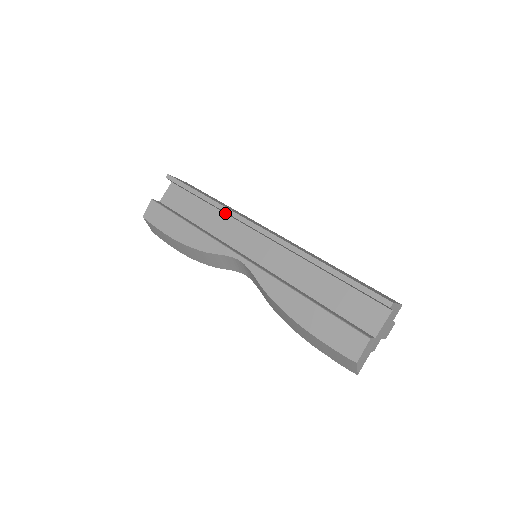
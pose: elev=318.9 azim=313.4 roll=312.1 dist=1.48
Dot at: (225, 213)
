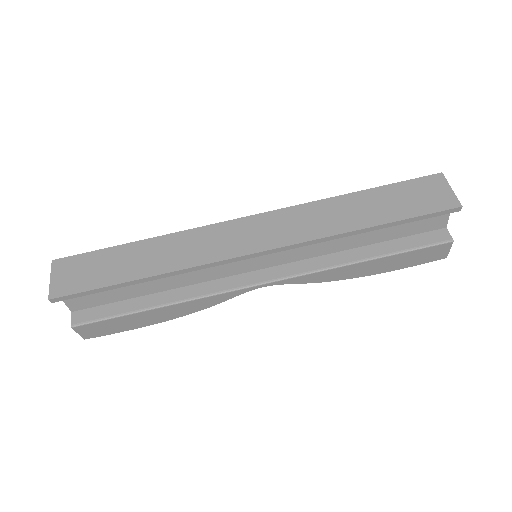
Dot at: occluded
